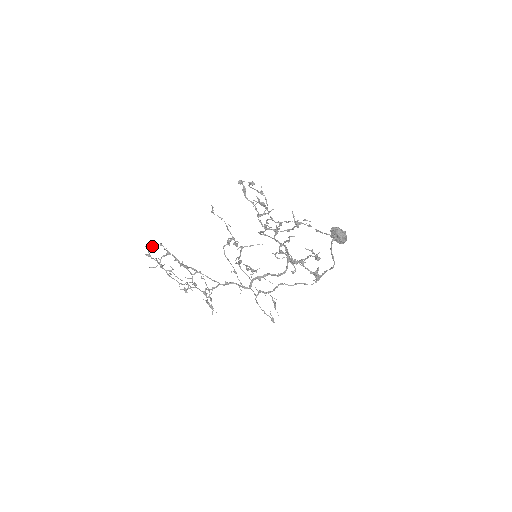
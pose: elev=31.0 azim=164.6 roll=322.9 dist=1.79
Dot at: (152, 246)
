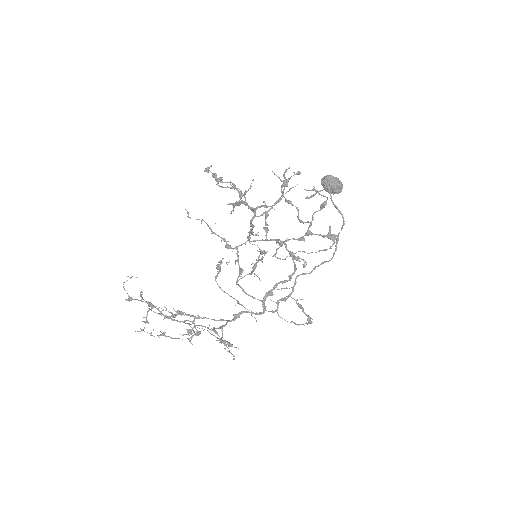
Dot at: occluded
